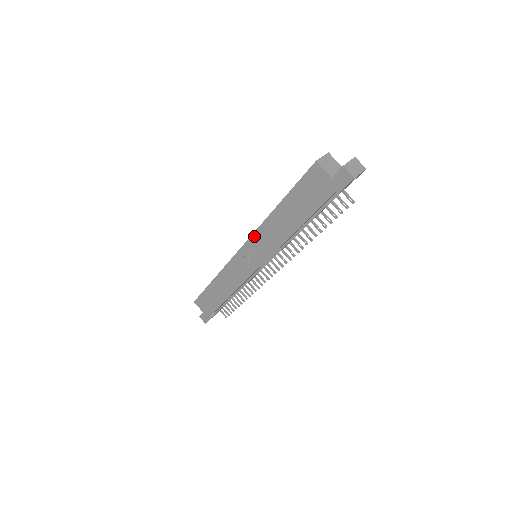
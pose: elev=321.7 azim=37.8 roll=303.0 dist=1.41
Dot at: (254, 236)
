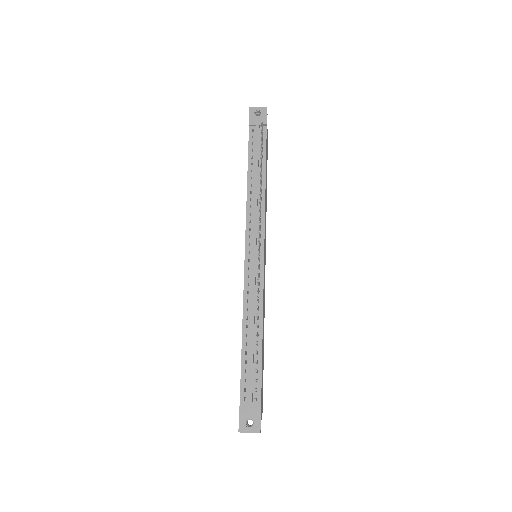
Dot at: occluded
